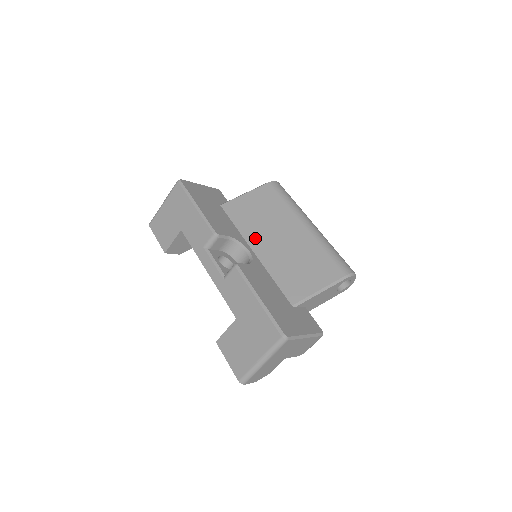
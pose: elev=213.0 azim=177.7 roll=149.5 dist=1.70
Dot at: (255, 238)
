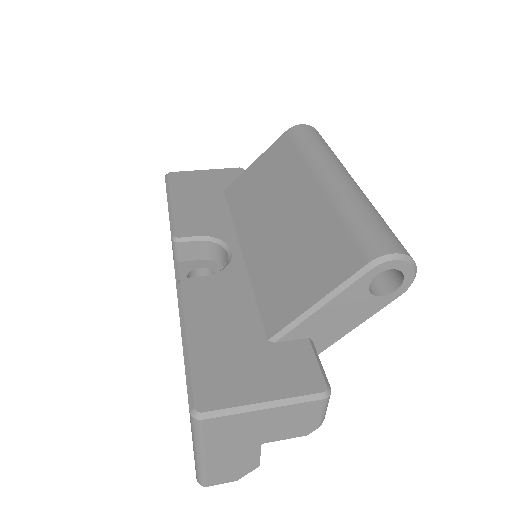
Dot at: (248, 228)
